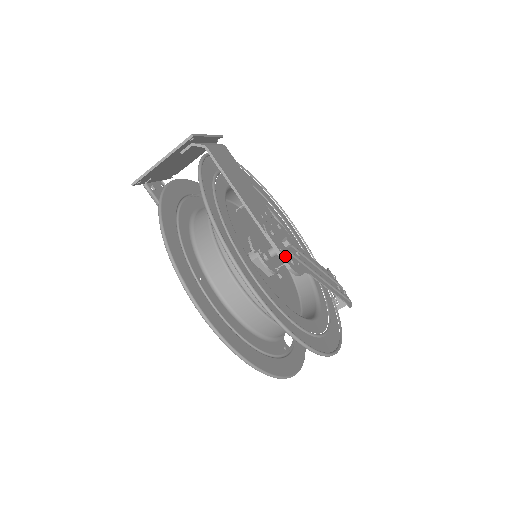
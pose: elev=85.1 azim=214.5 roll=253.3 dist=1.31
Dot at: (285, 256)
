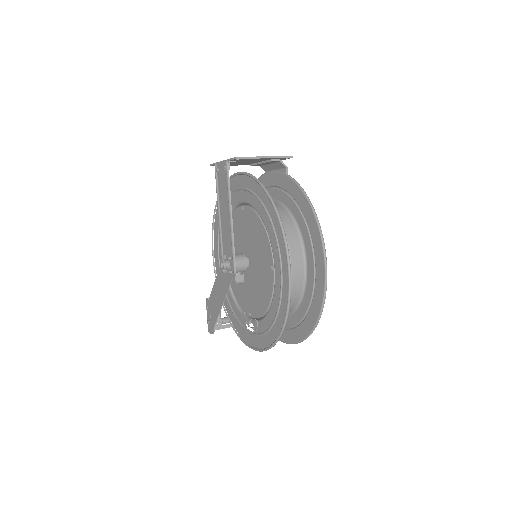
Dot at: occluded
